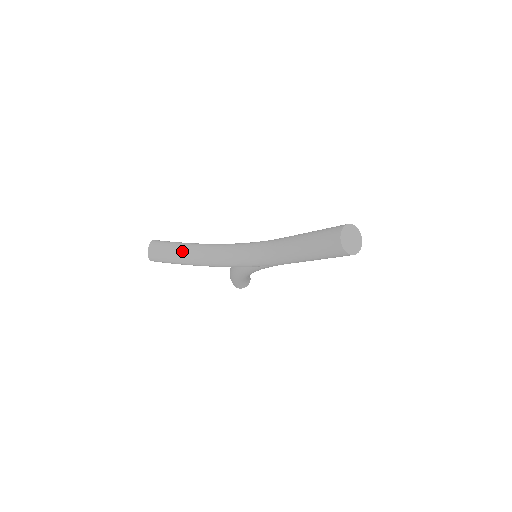
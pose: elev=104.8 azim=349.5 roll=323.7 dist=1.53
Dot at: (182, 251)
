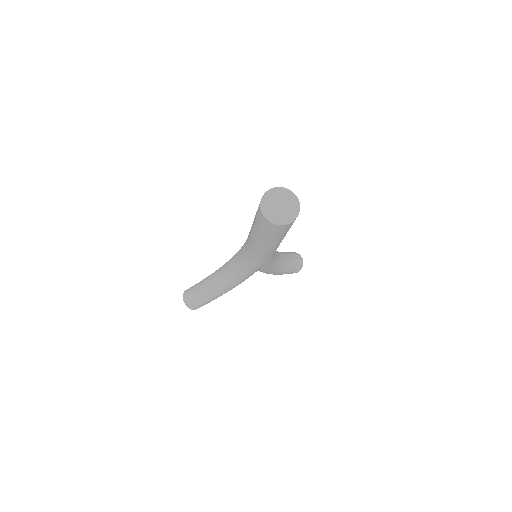
Dot at: (206, 289)
